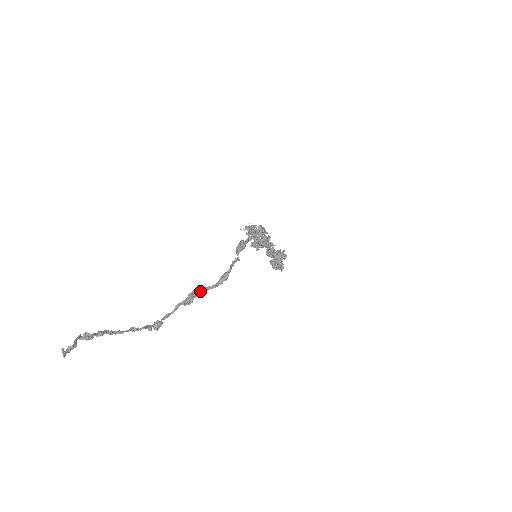
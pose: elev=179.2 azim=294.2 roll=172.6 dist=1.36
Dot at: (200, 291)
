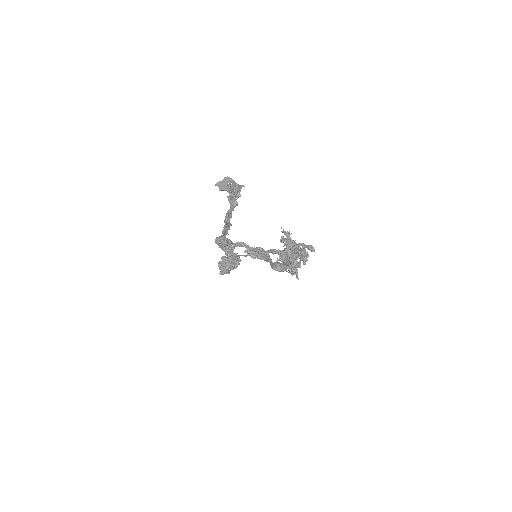
Dot at: (269, 258)
